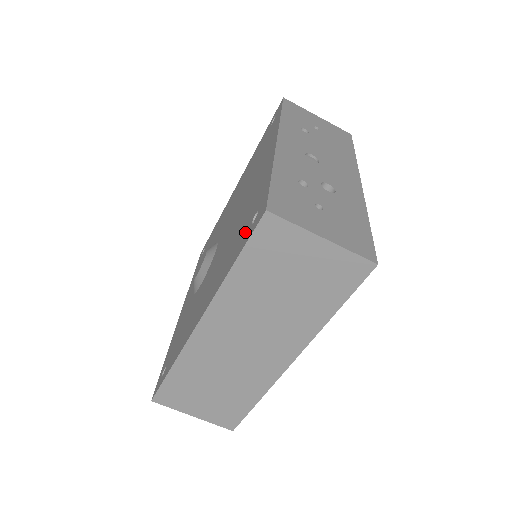
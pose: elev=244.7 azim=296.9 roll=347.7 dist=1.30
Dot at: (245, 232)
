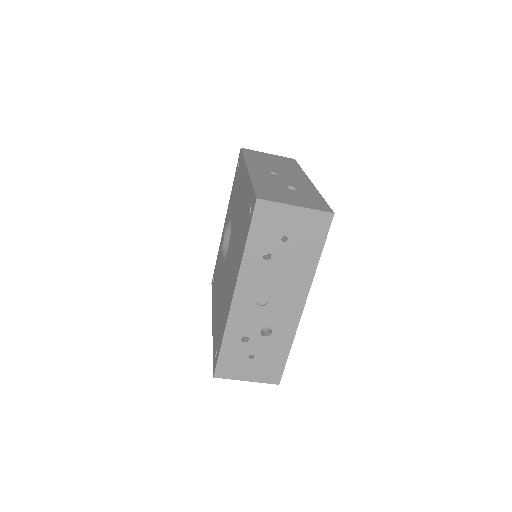
Dot at: (216, 345)
